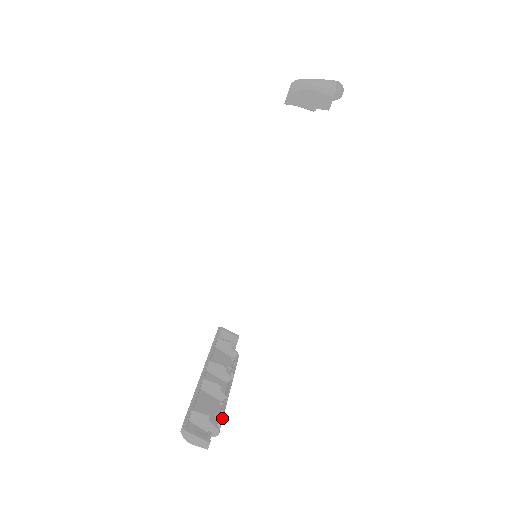
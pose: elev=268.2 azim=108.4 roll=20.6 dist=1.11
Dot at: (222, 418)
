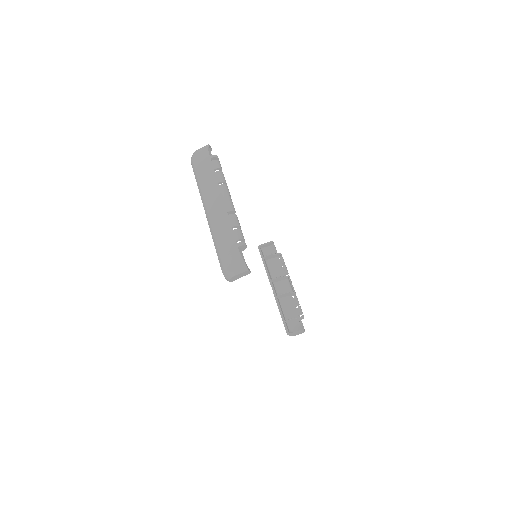
Dot at: (300, 308)
